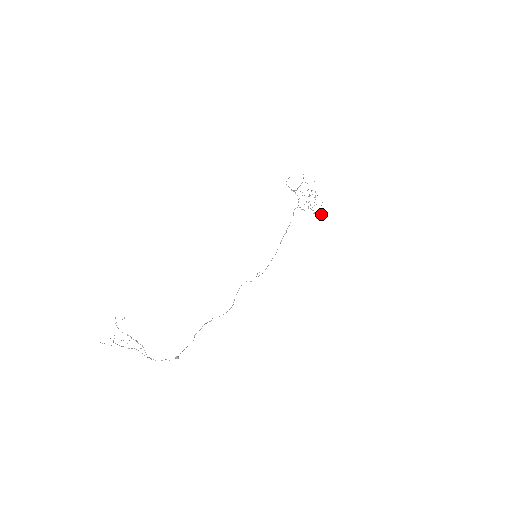
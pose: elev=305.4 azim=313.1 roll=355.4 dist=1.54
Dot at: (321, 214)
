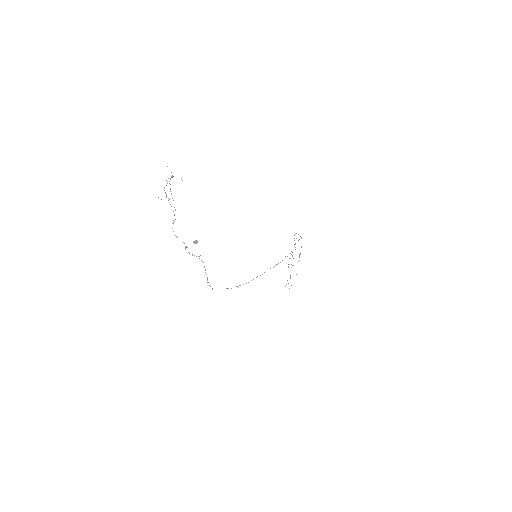
Dot at: occluded
